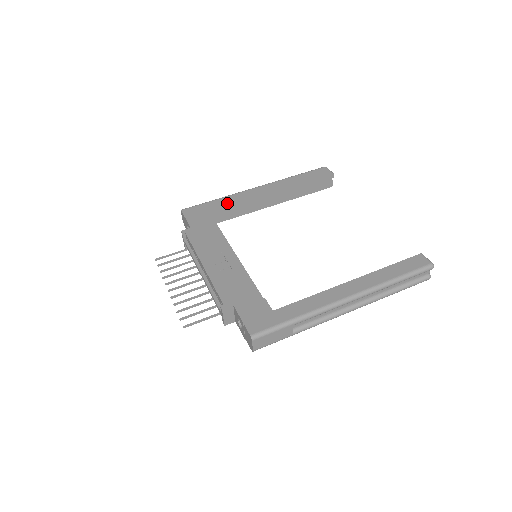
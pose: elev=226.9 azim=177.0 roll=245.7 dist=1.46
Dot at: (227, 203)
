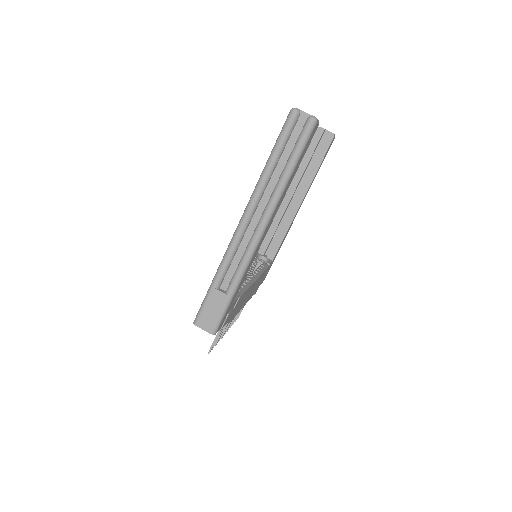
Dot at: (265, 236)
